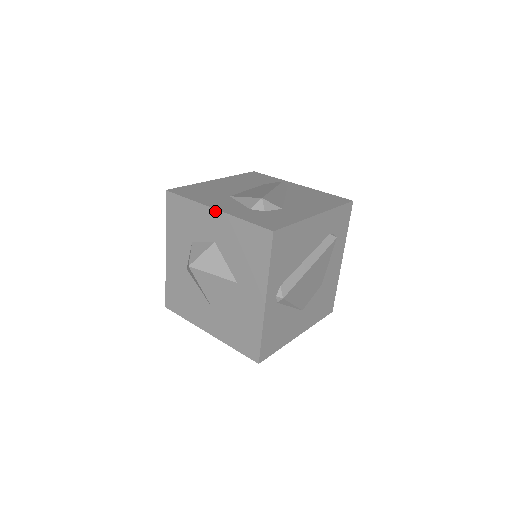
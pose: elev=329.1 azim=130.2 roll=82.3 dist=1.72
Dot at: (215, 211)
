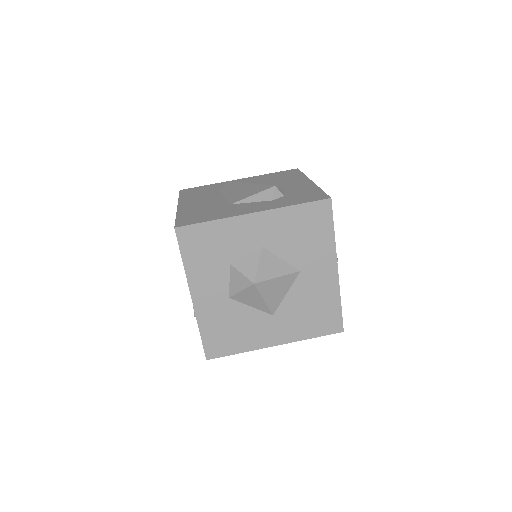
Dot at: (255, 215)
